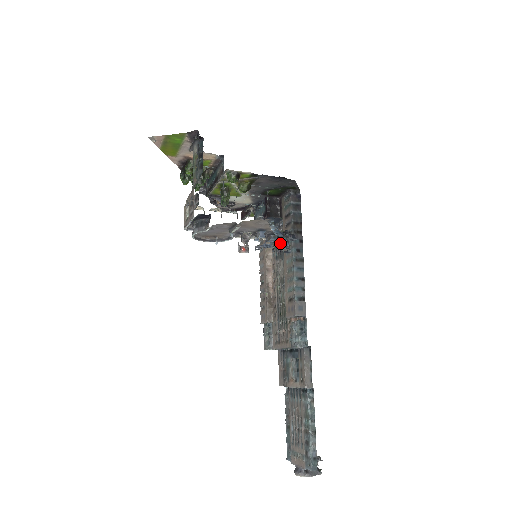
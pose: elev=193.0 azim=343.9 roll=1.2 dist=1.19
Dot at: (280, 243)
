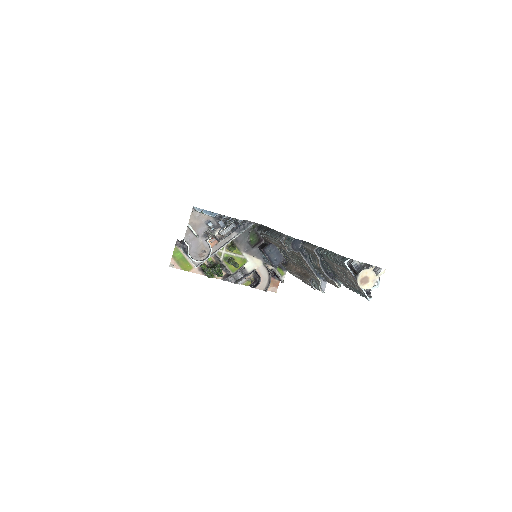
Dot at: (226, 221)
